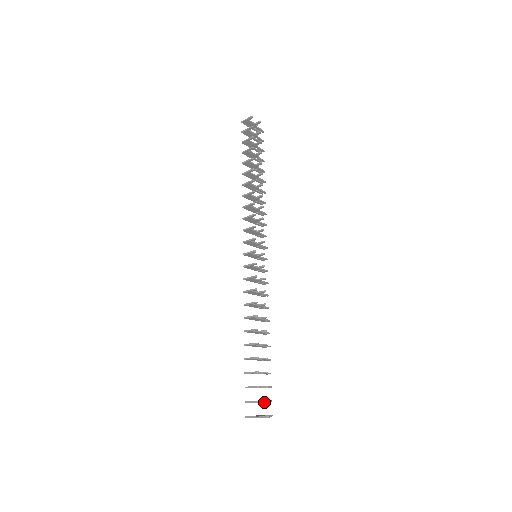
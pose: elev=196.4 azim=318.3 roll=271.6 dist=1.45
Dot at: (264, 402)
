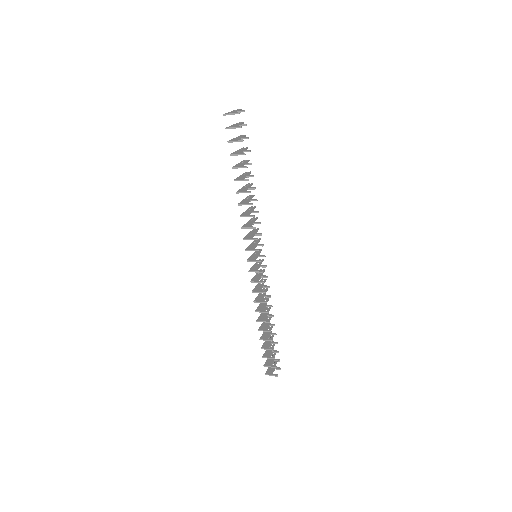
Dot at: occluded
